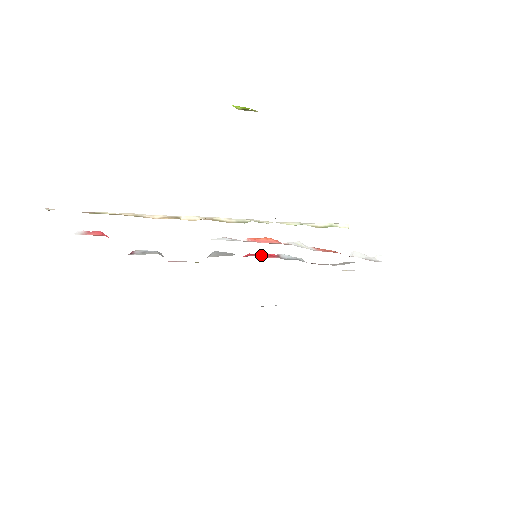
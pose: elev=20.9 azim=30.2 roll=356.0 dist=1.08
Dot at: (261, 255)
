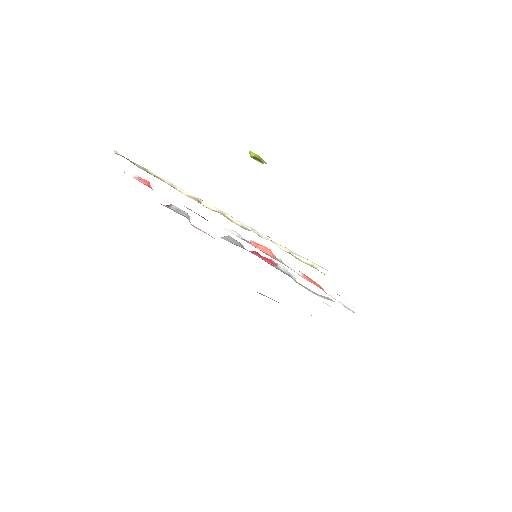
Dot at: (263, 257)
